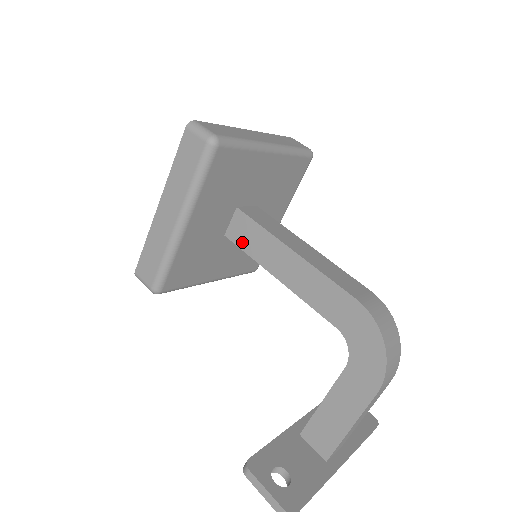
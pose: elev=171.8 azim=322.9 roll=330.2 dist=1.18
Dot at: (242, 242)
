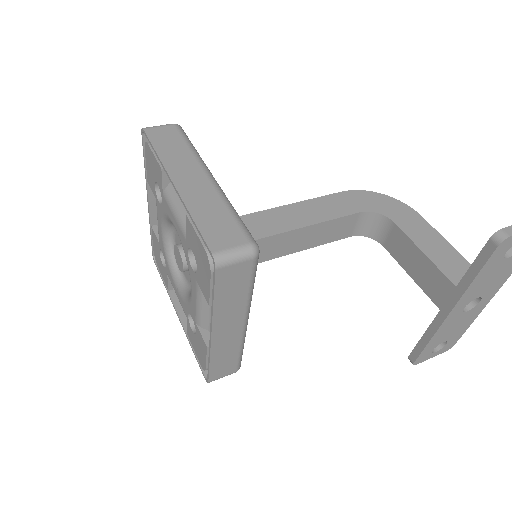
Dot at: occluded
